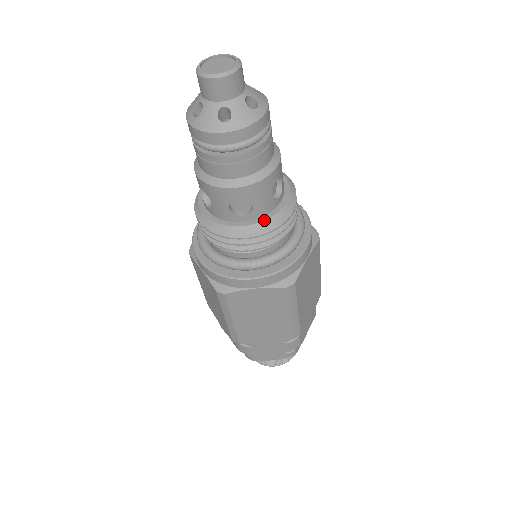
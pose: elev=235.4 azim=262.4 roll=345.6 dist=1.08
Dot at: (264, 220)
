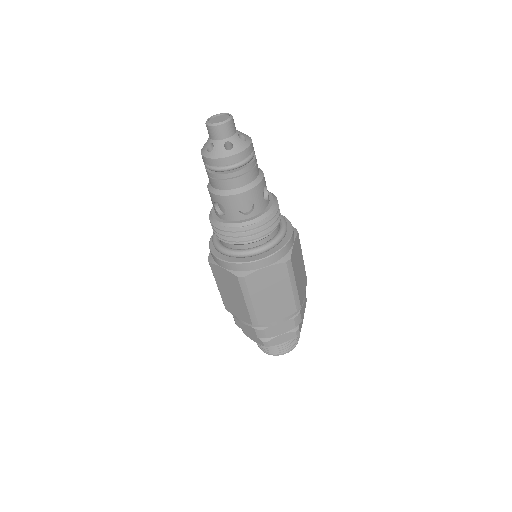
Dot at: (262, 214)
